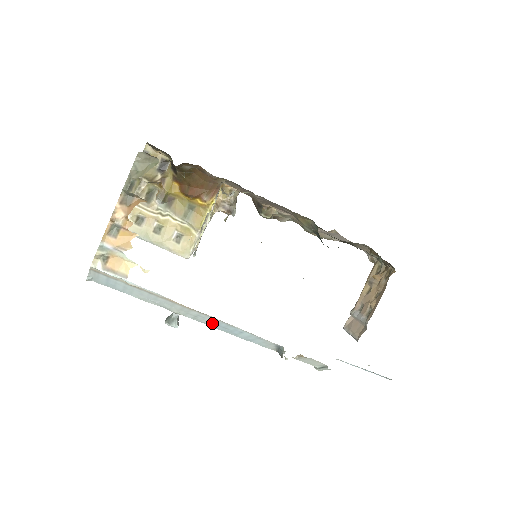
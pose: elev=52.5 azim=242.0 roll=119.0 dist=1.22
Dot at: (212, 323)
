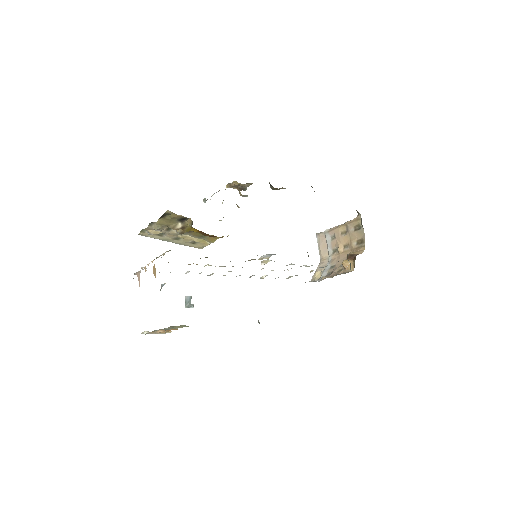
Dot at: occluded
